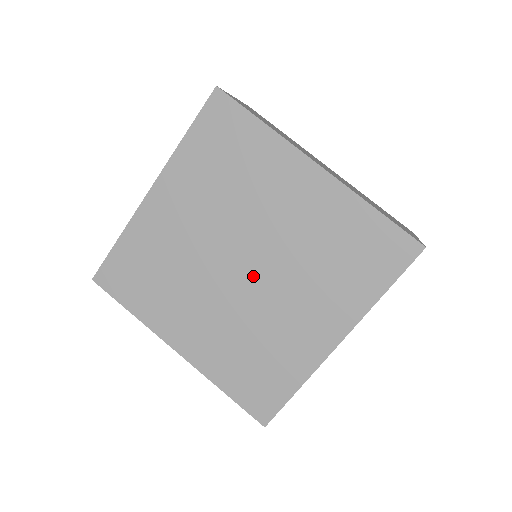
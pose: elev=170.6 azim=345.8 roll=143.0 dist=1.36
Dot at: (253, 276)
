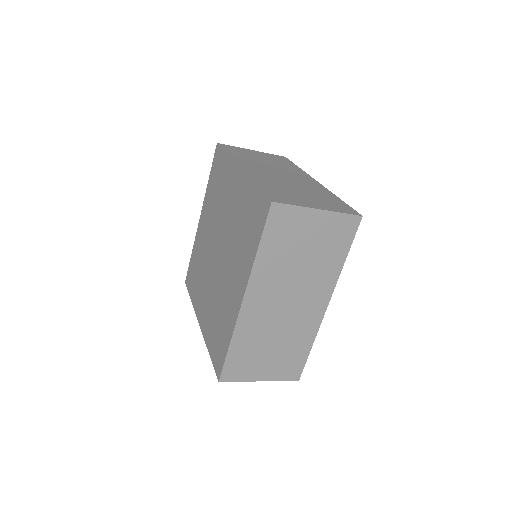
Dot at: (220, 258)
